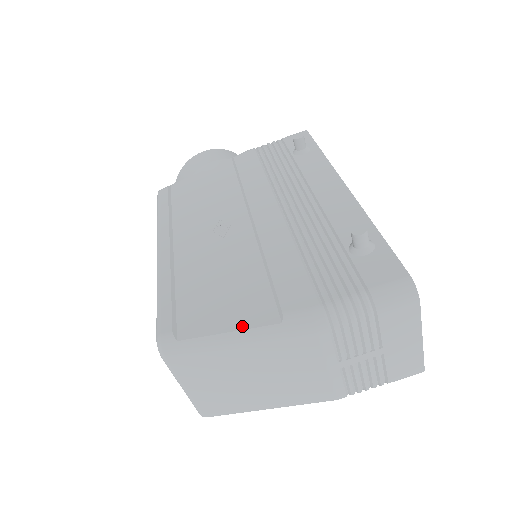
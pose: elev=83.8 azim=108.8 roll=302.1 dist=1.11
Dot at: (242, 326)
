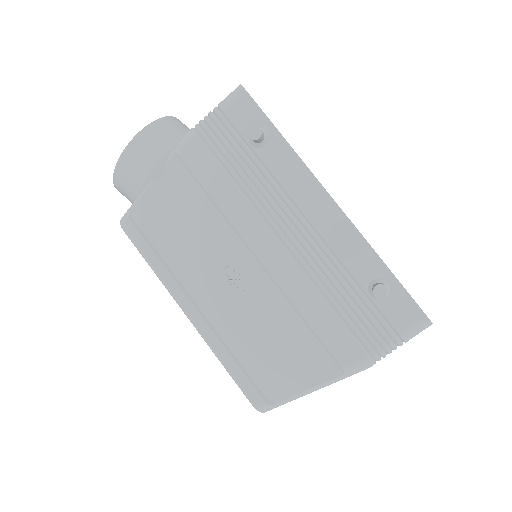
Dot at: (315, 383)
